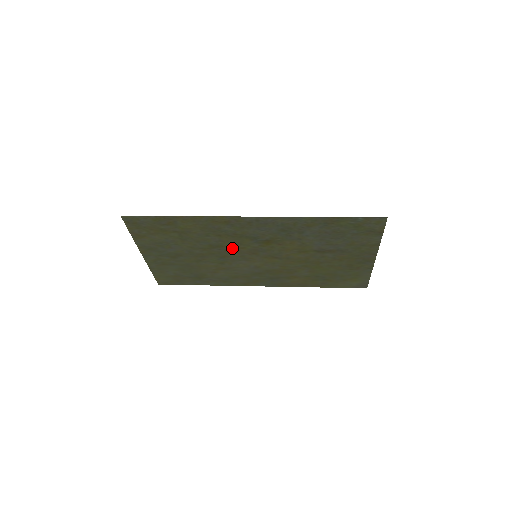
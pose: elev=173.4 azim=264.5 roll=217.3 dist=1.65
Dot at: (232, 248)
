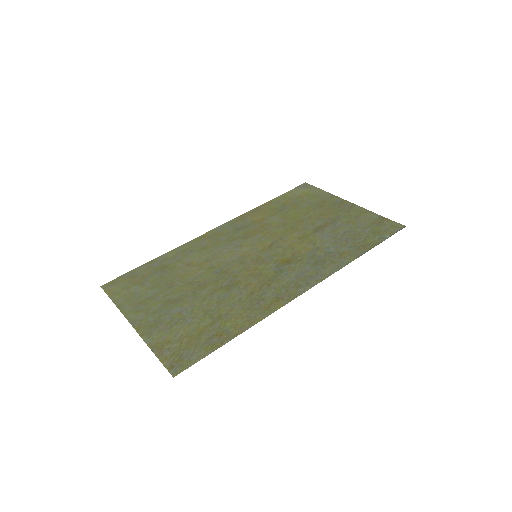
Dot at: (244, 275)
